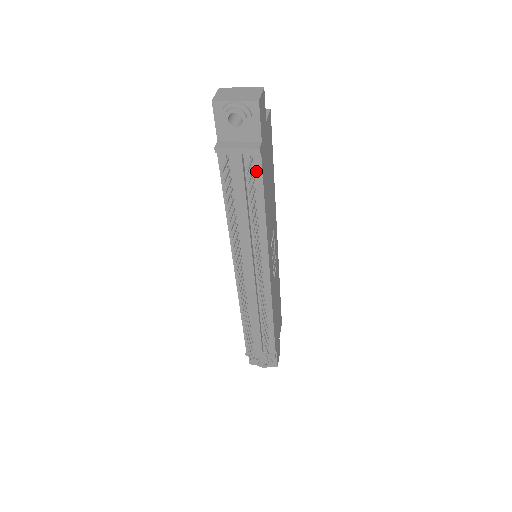
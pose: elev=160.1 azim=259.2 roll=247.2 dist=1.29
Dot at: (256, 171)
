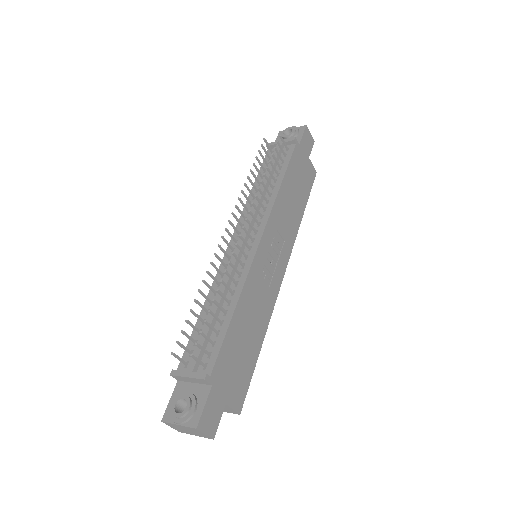
Dot at: (288, 156)
